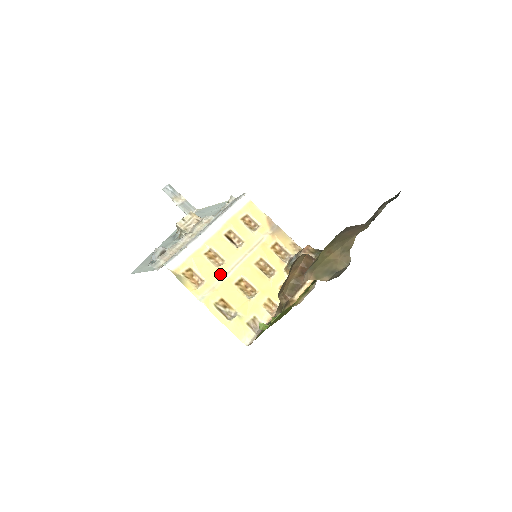
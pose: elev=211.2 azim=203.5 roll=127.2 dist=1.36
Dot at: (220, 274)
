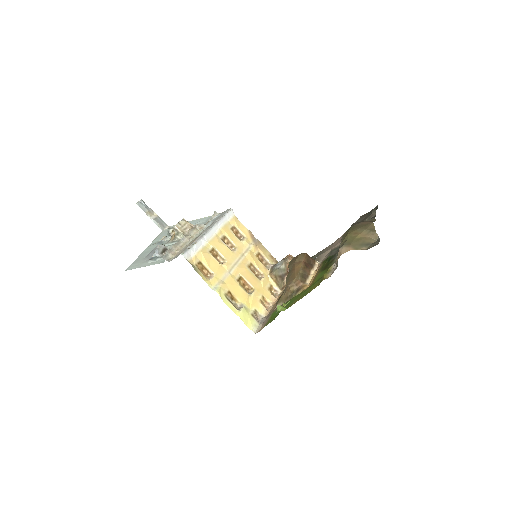
Dot at: (224, 270)
